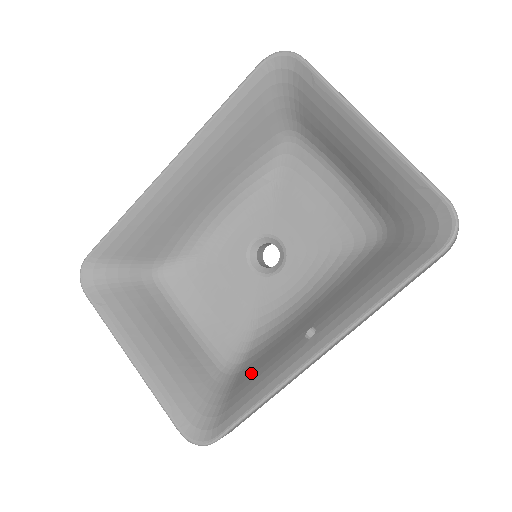
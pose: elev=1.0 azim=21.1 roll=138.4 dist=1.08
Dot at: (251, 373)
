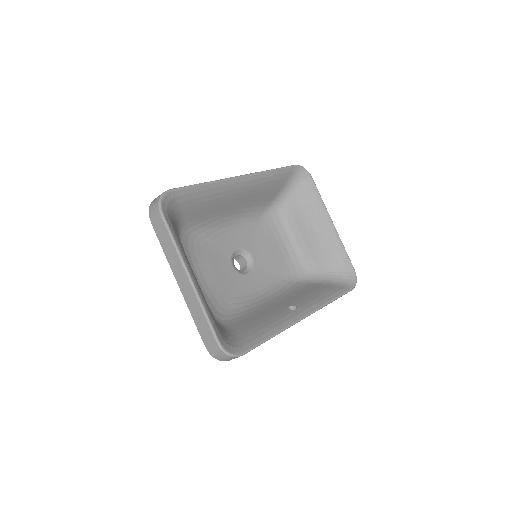
Dot at: (249, 323)
